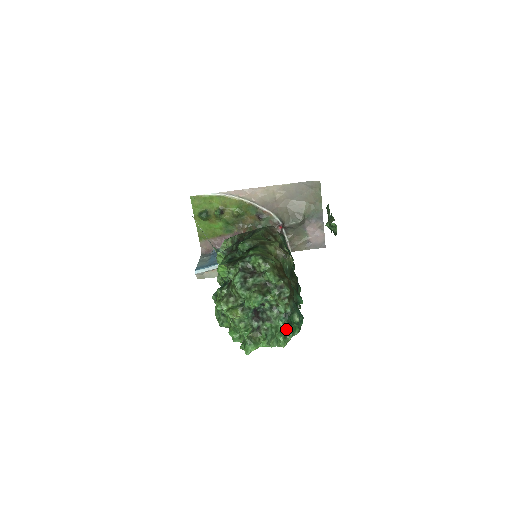
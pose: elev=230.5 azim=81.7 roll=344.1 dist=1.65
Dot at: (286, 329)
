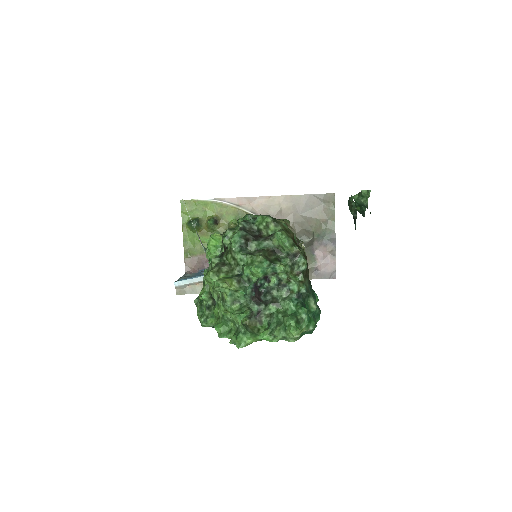
Dot at: (299, 312)
